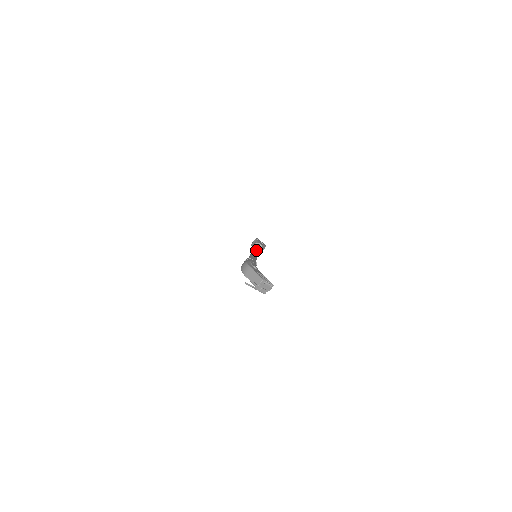
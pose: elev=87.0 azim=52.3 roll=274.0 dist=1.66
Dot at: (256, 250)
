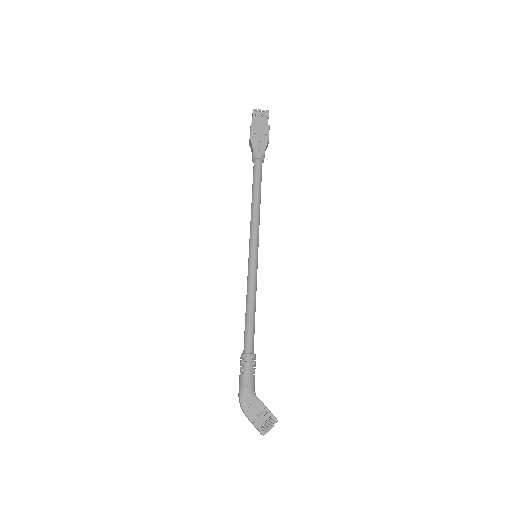
Dot at: (252, 244)
